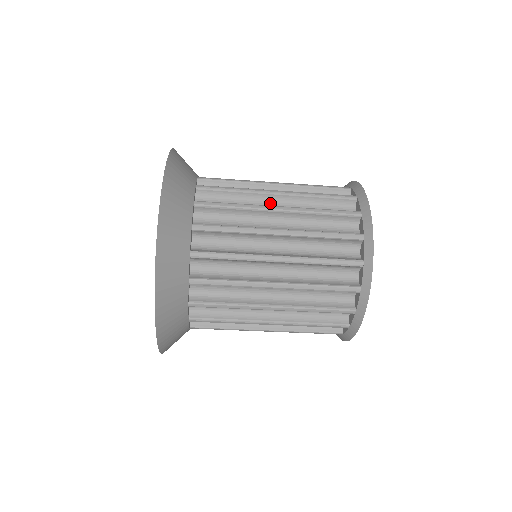
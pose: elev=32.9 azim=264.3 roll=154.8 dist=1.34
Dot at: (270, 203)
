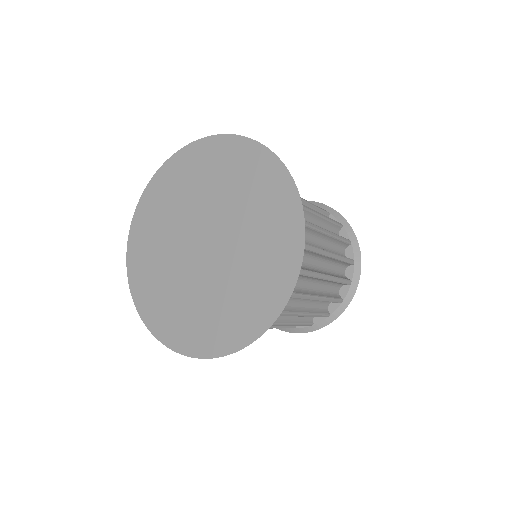
Dot at: occluded
